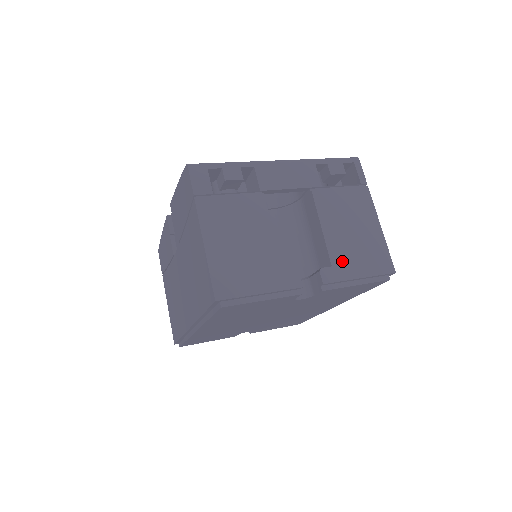
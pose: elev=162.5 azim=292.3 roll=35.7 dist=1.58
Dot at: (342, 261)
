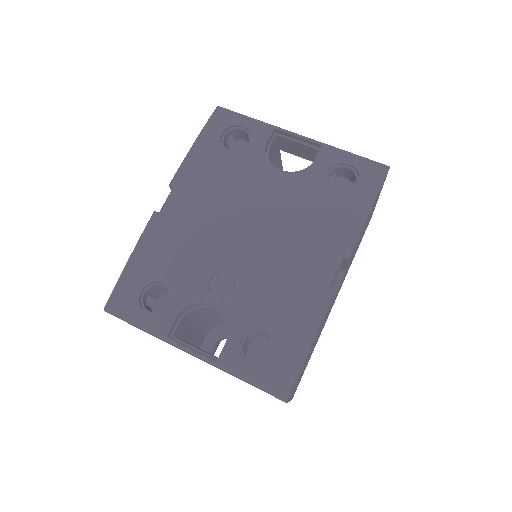
Dot at: occluded
